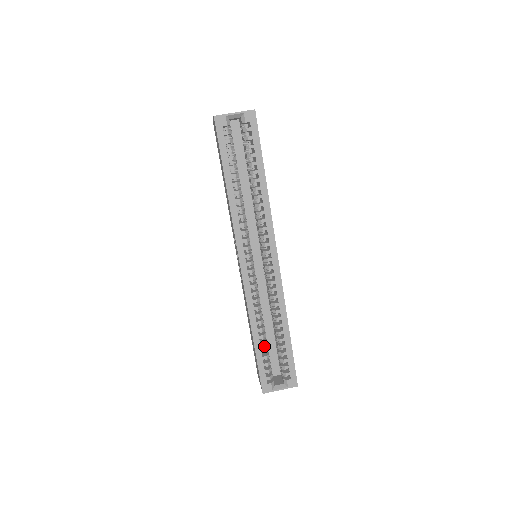
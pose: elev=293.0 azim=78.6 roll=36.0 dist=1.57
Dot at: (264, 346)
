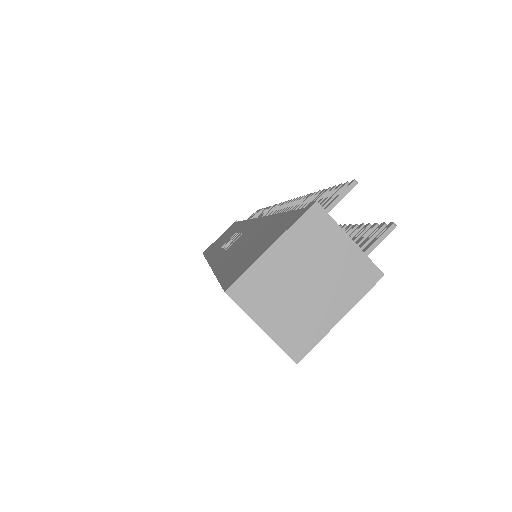
Dot at: occluded
